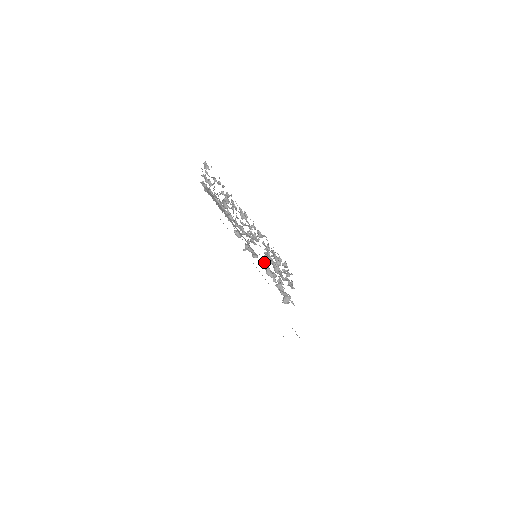
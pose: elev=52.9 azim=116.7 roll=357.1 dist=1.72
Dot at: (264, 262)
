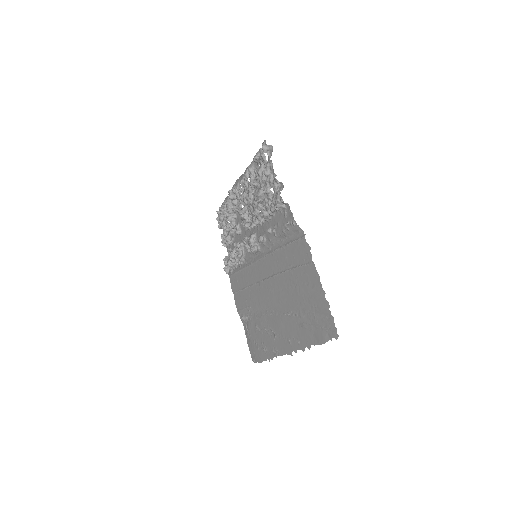
Dot at: (241, 244)
